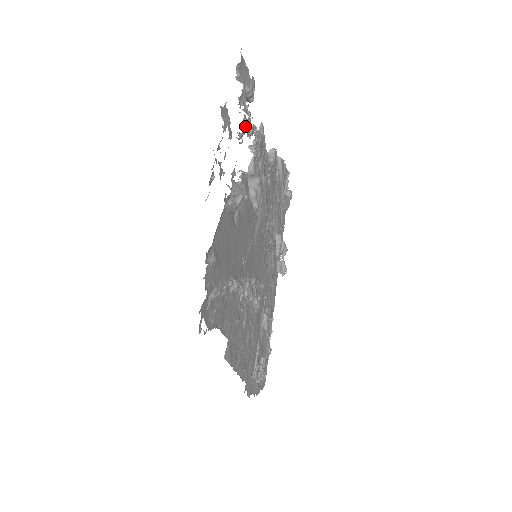
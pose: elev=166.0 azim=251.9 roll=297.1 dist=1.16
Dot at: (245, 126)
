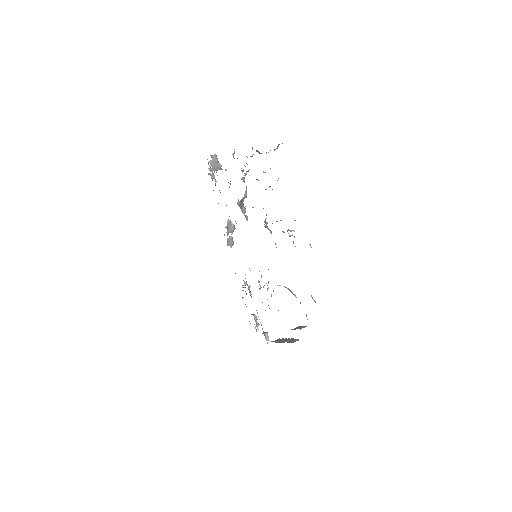
Dot at: occluded
